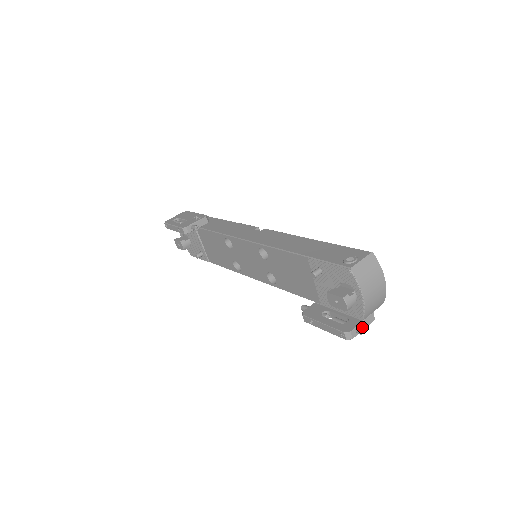
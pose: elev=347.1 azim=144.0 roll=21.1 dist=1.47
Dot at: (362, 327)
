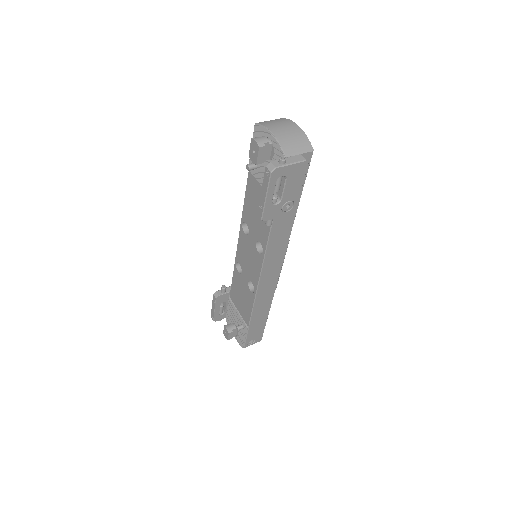
Dot at: (287, 162)
